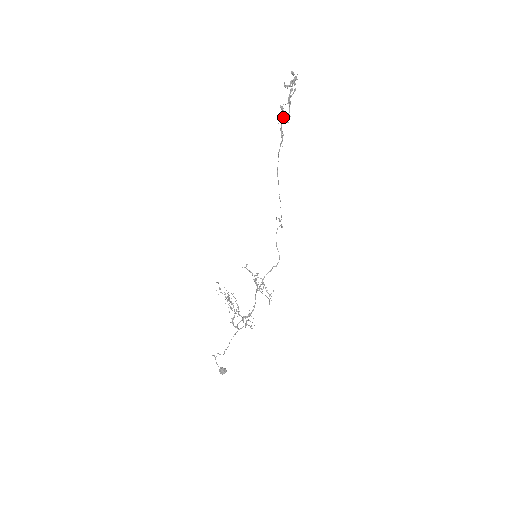
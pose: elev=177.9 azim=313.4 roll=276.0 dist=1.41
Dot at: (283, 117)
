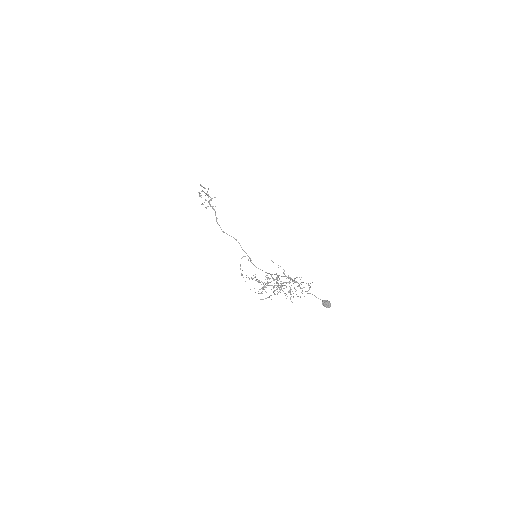
Dot at: (209, 201)
